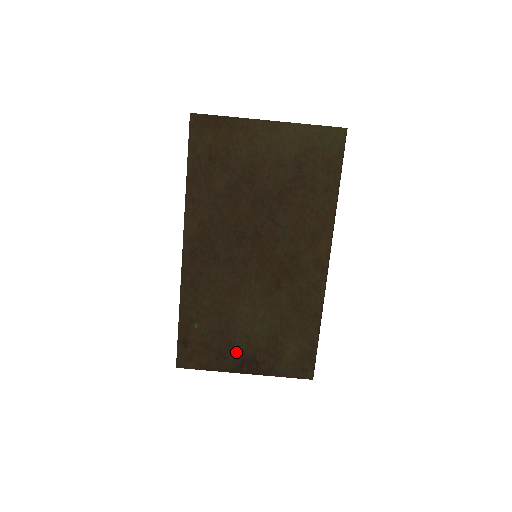
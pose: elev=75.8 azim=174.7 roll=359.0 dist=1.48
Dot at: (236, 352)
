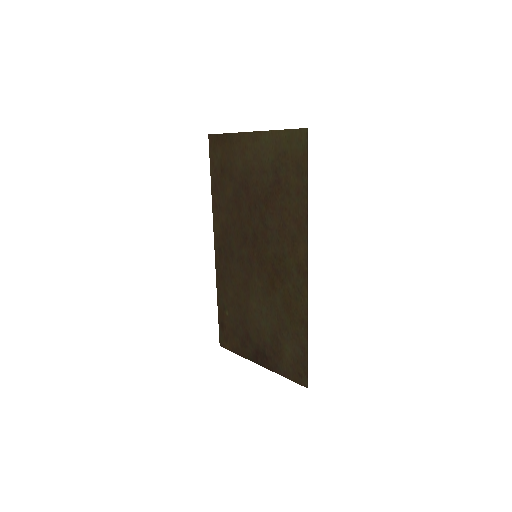
Dot at: (252, 343)
